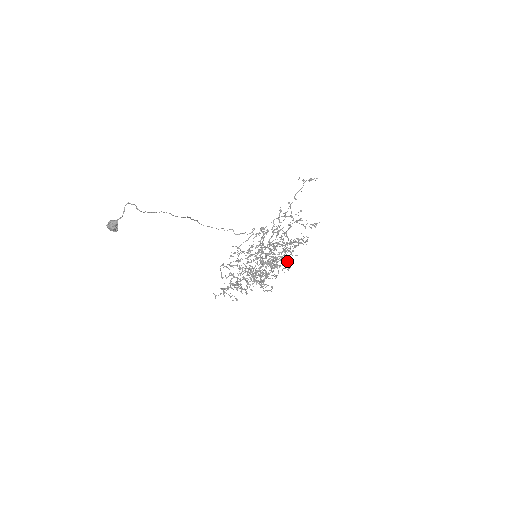
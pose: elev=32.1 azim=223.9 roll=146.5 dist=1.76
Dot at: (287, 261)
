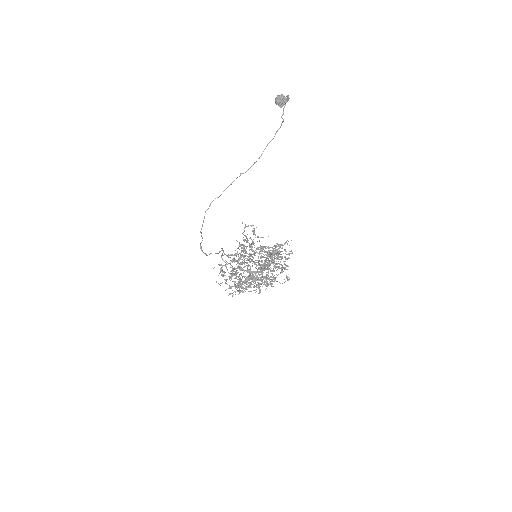
Dot at: (277, 267)
